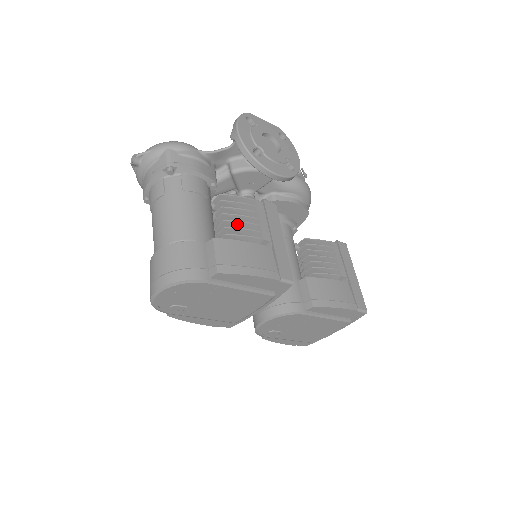
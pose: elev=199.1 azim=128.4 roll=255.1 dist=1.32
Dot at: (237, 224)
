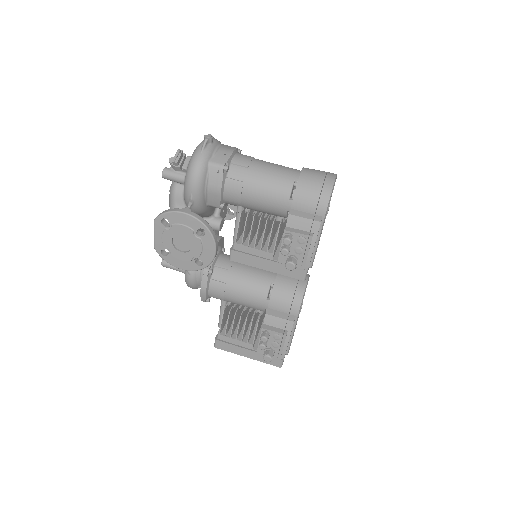
Dot at: occluded
